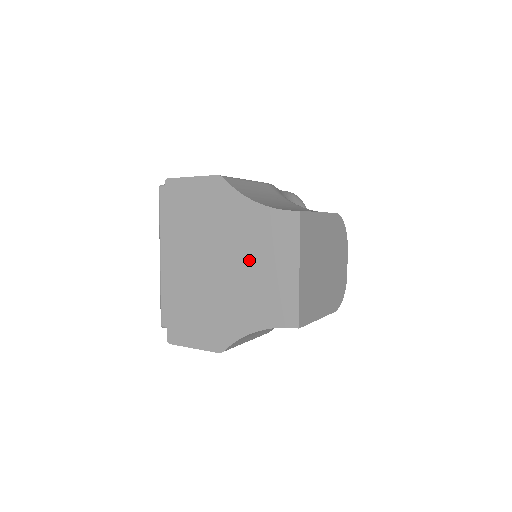
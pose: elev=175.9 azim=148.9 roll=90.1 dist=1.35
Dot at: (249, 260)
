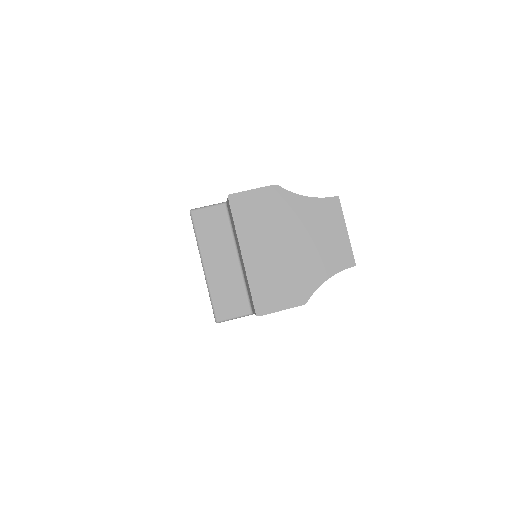
Dot at: (312, 234)
